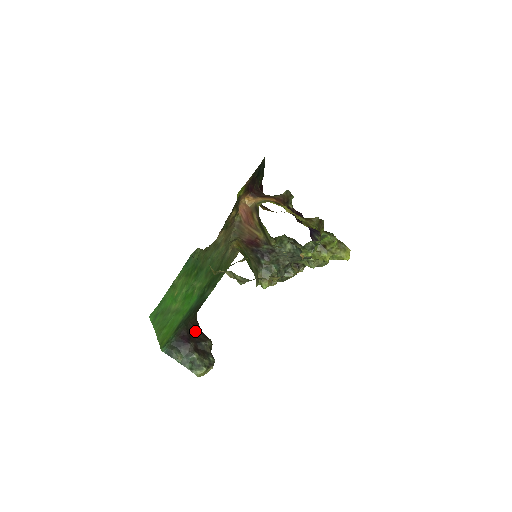
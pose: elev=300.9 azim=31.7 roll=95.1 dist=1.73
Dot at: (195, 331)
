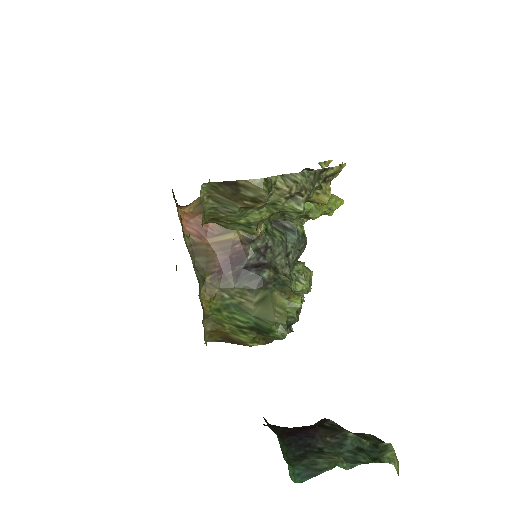
Dot at: occluded
